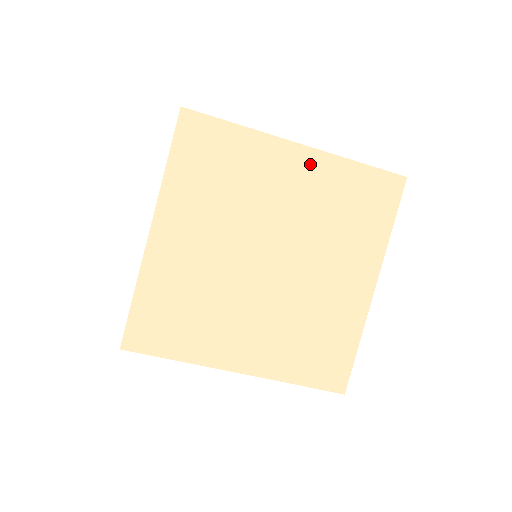
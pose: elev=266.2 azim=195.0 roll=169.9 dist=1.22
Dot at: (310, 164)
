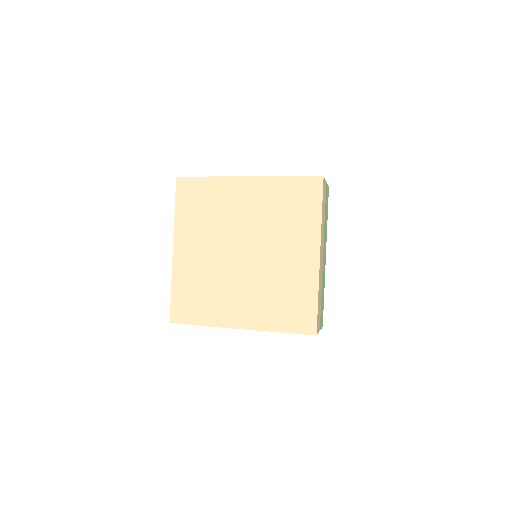
Dot at: (256, 187)
